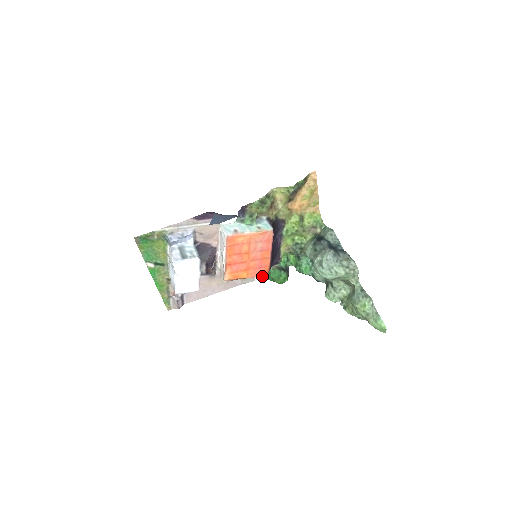
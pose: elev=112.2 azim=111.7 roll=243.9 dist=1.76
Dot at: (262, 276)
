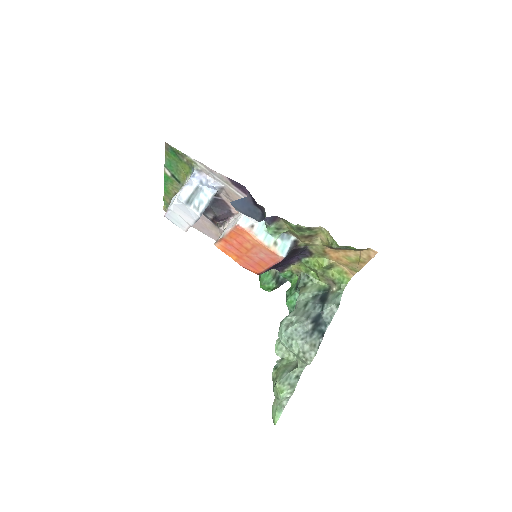
Dot at: occluded
